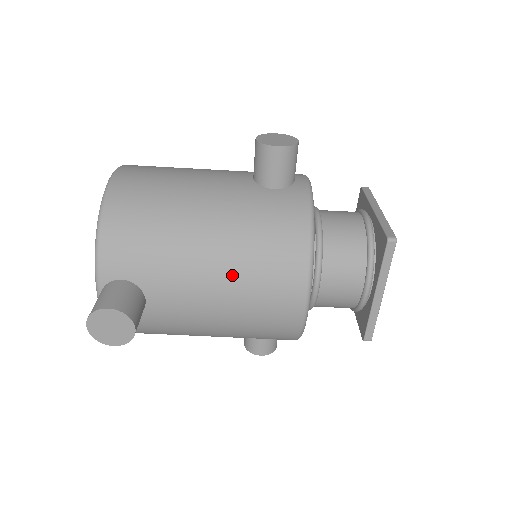
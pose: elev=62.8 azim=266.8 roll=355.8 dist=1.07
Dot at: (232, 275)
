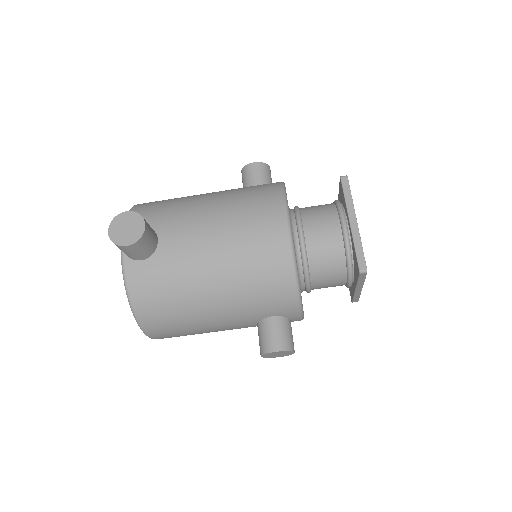
Dot at: (224, 209)
